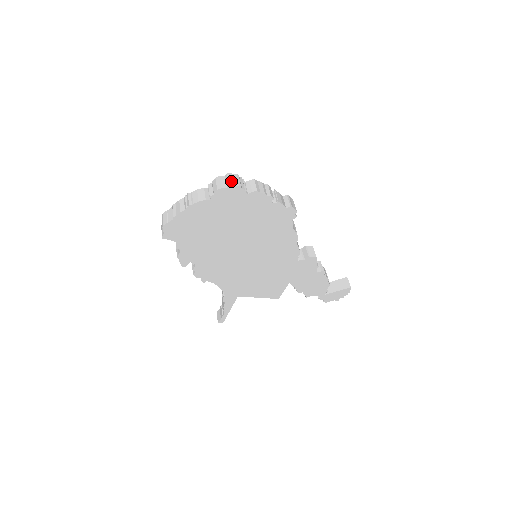
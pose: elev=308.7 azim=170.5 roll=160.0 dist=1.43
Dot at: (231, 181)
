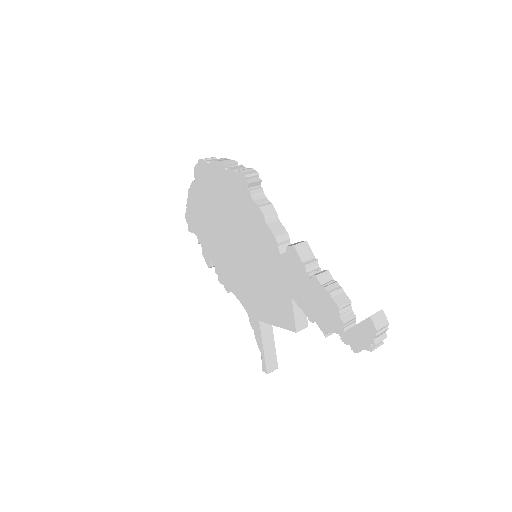
Dot at: occluded
